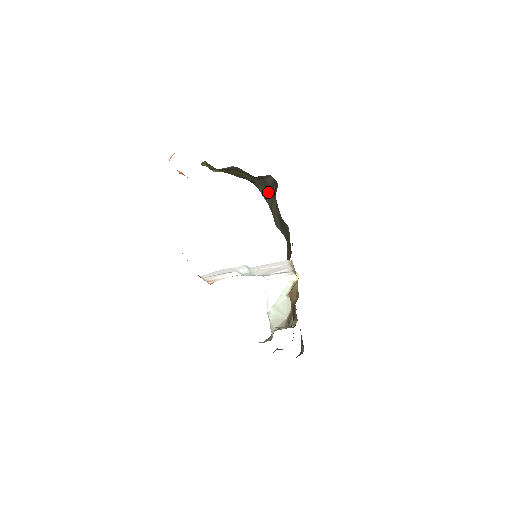
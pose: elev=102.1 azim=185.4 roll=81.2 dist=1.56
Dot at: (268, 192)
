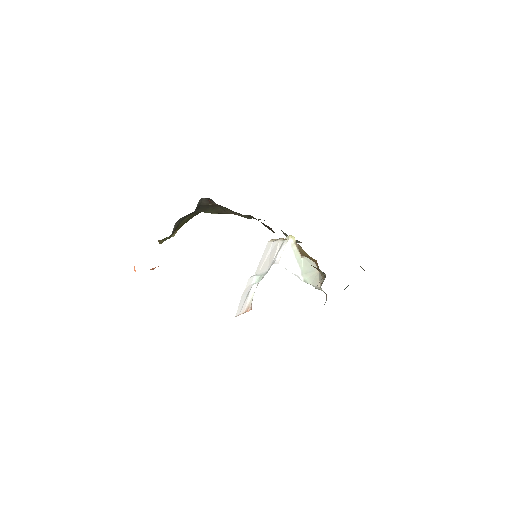
Dot at: (214, 209)
